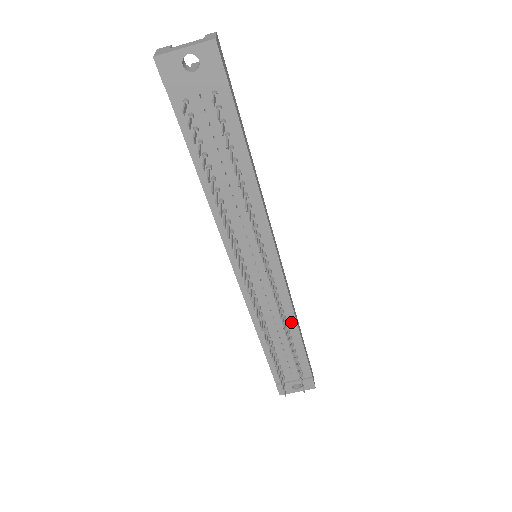
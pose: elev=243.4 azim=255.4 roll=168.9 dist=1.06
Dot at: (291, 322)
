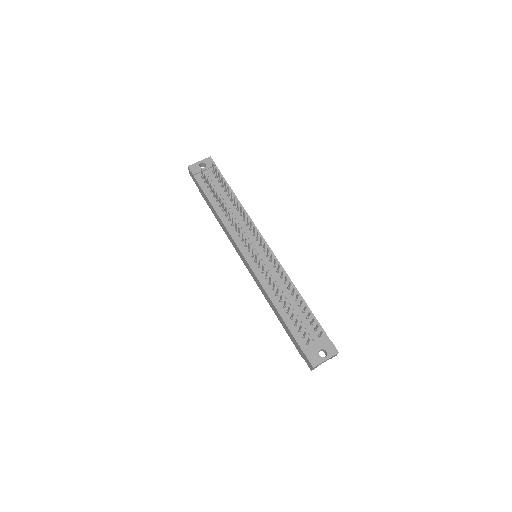
Dot at: (292, 288)
